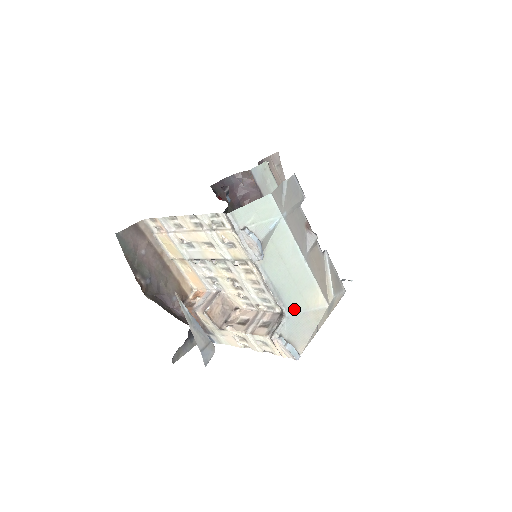
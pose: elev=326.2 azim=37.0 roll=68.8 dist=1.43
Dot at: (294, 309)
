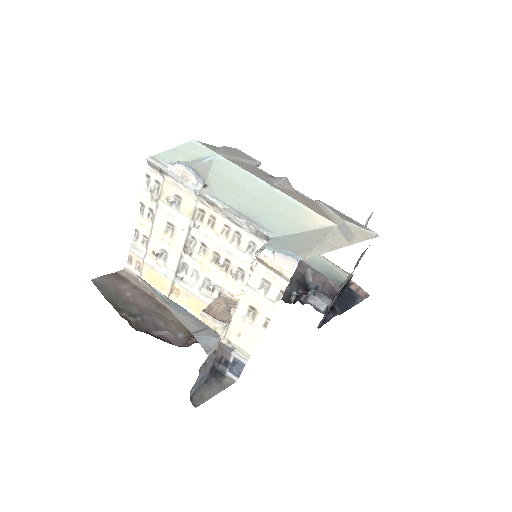
Dot at: (282, 232)
